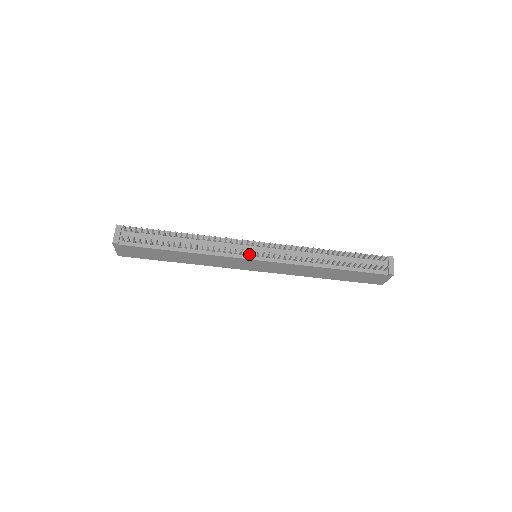
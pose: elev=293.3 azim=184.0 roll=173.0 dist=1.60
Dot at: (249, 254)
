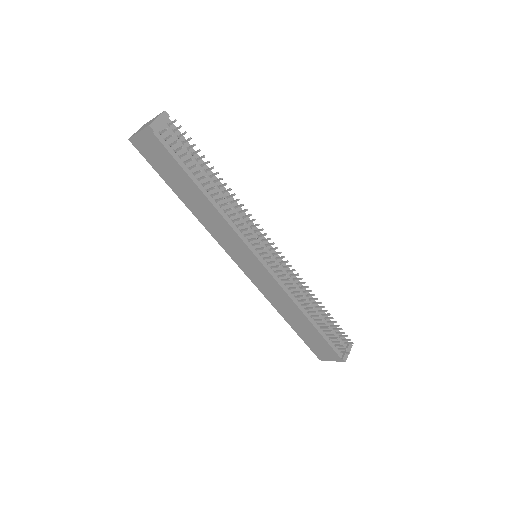
Dot at: (258, 251)
